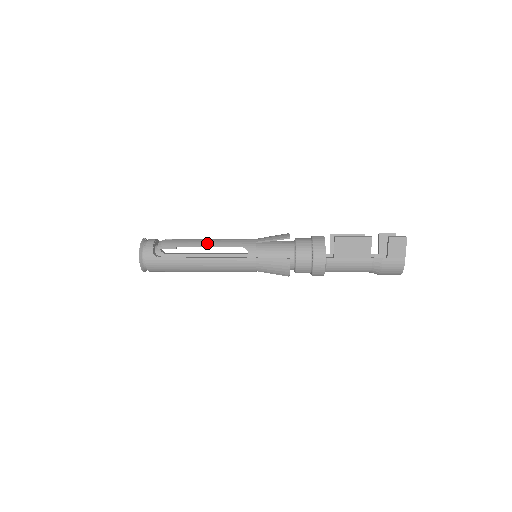
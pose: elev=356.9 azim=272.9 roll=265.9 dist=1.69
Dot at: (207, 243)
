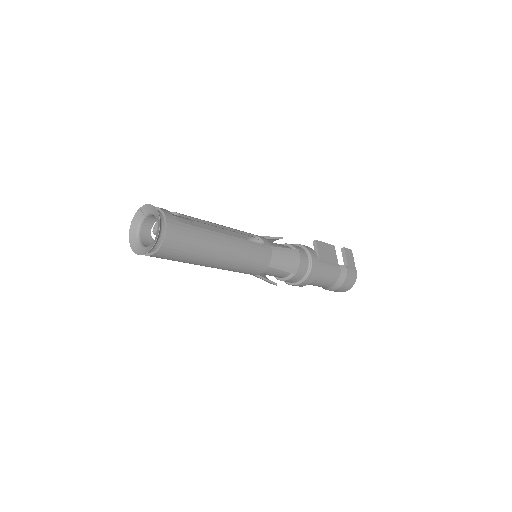
Dot at: (221, 225)
